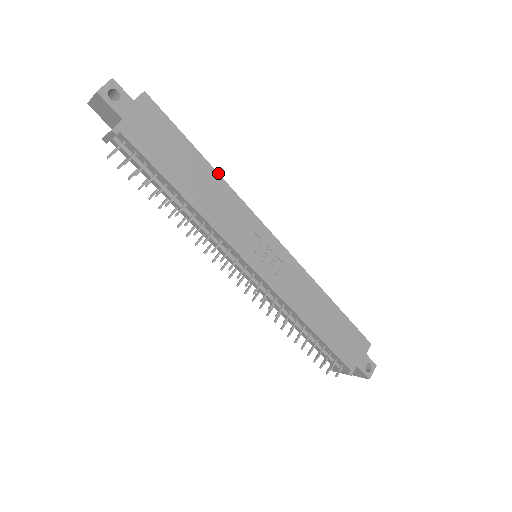
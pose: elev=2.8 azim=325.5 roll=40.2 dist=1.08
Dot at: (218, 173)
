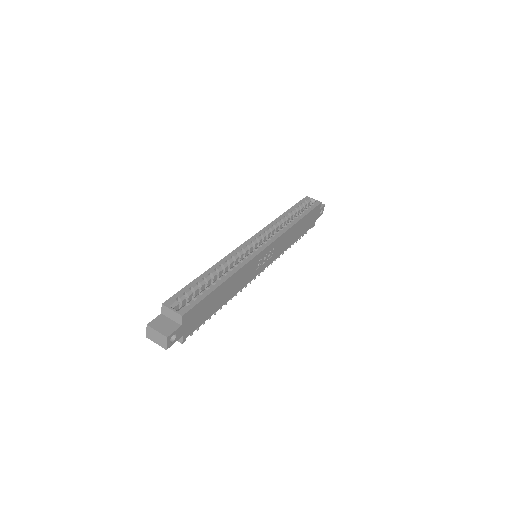
Dot at: (231, 276)
